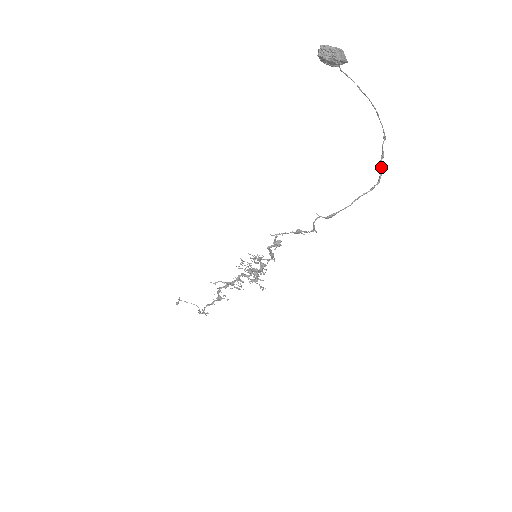
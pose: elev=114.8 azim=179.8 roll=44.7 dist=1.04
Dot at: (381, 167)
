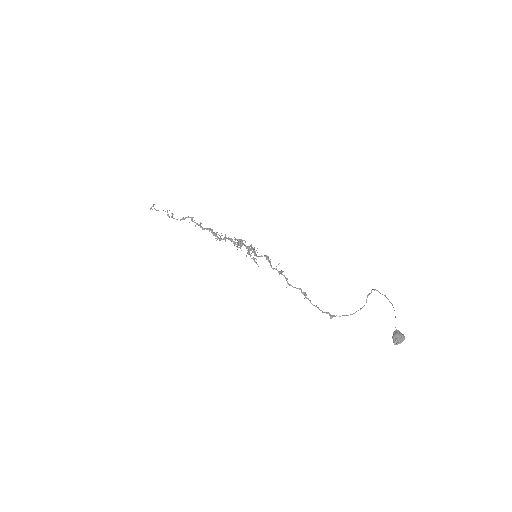
Dot at: (371, 292)
